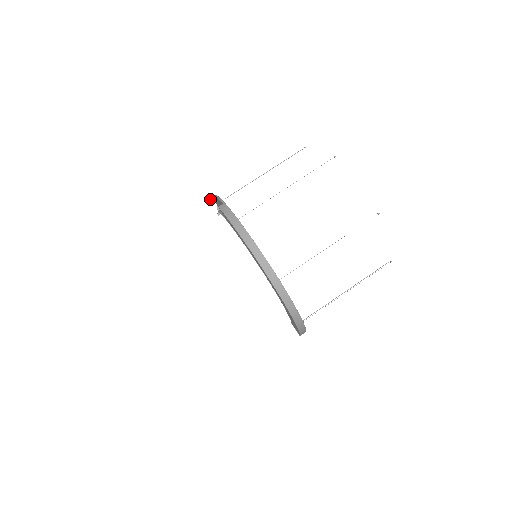
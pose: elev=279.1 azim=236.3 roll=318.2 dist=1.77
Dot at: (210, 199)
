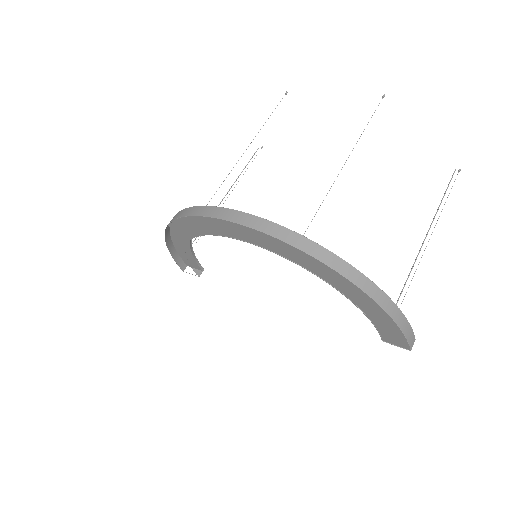
Dot at: (174, 257)
